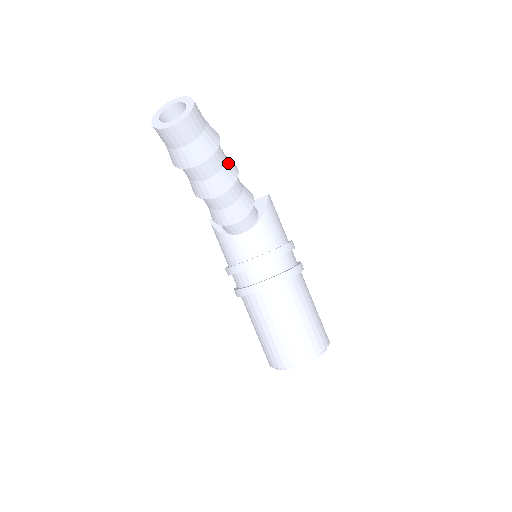
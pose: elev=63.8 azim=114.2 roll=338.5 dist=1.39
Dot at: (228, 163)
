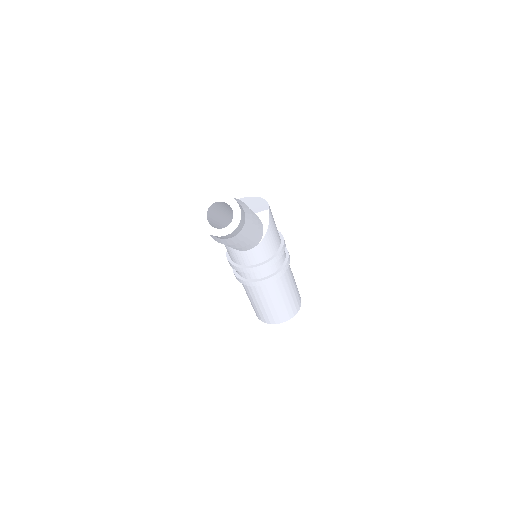
Dot at: (253, 224)
